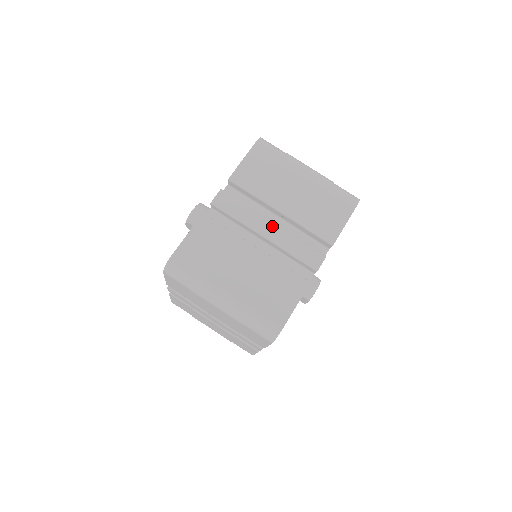
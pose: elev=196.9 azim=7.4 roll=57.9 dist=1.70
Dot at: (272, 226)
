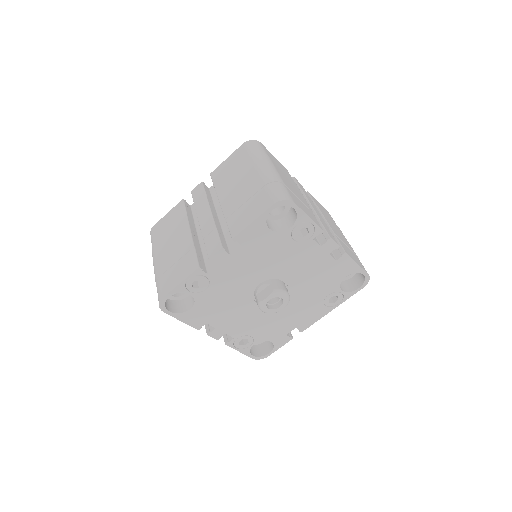
Dot at: (318, 211)
